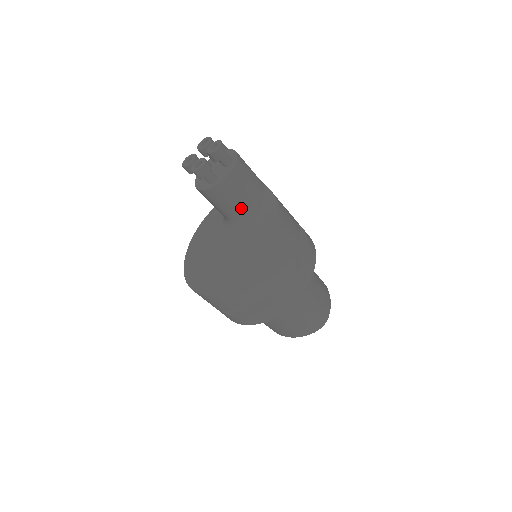
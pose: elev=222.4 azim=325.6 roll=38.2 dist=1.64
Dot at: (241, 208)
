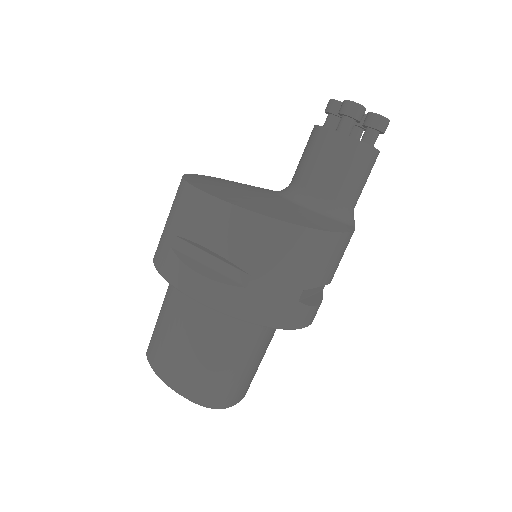
Dot at: (328, 185)
